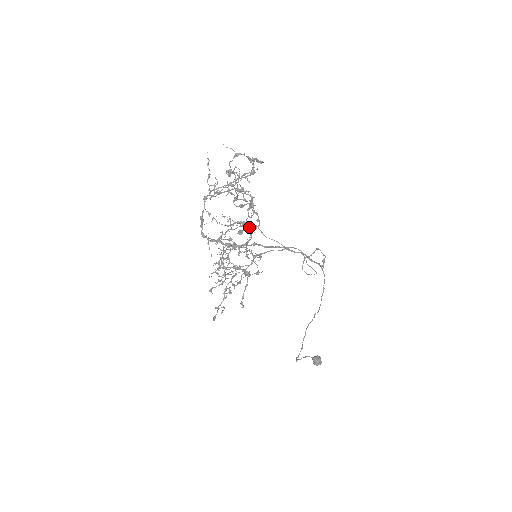
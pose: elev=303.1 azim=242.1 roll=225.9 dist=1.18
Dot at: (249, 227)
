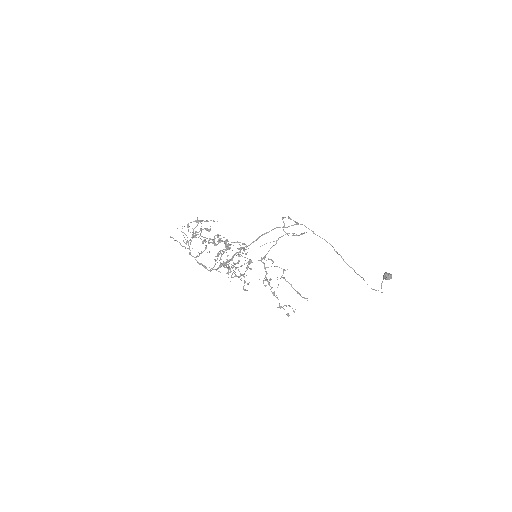
Dot at: (227, 244)
